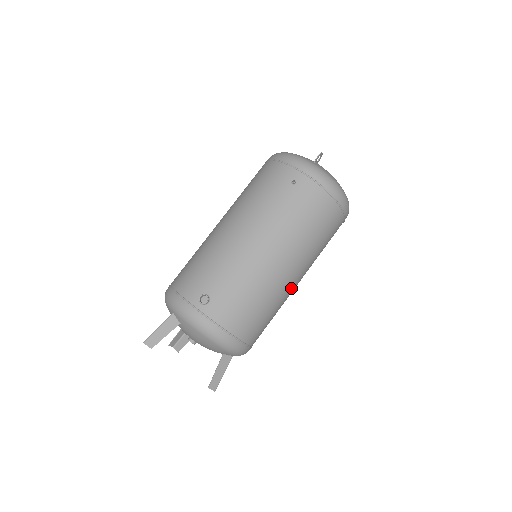
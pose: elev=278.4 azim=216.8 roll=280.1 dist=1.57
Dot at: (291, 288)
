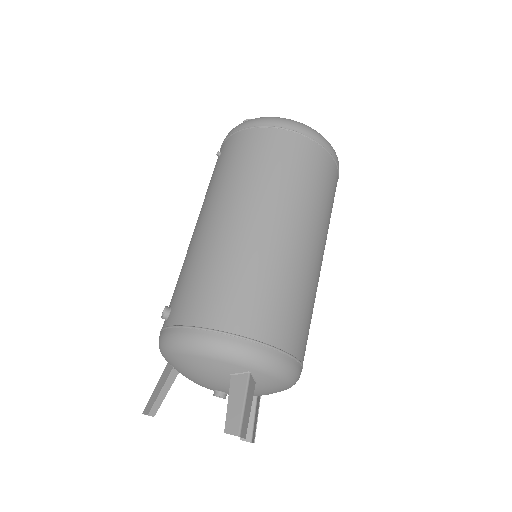
Dot at: (274, 240)
